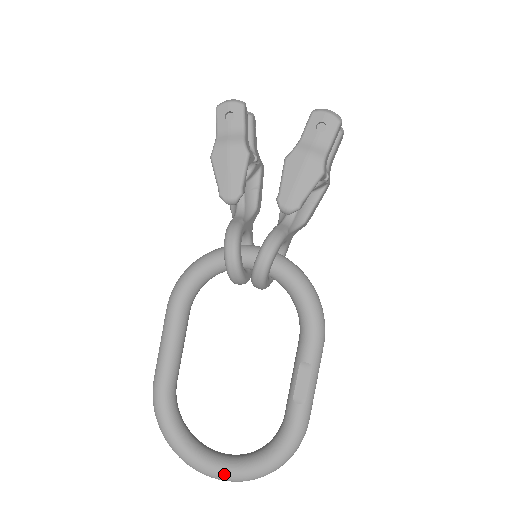
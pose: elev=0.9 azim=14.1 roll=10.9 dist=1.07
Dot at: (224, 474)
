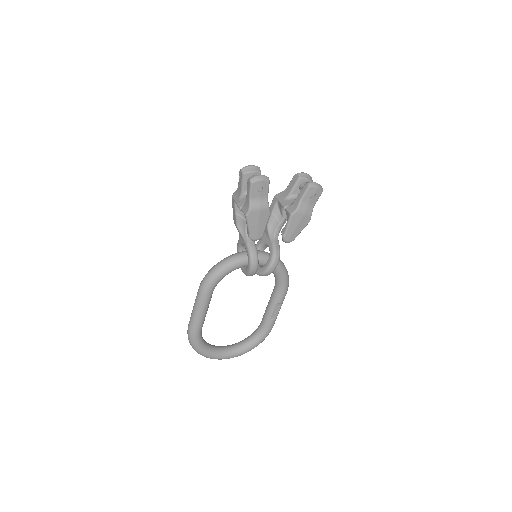
Dot at: (232, 357)
